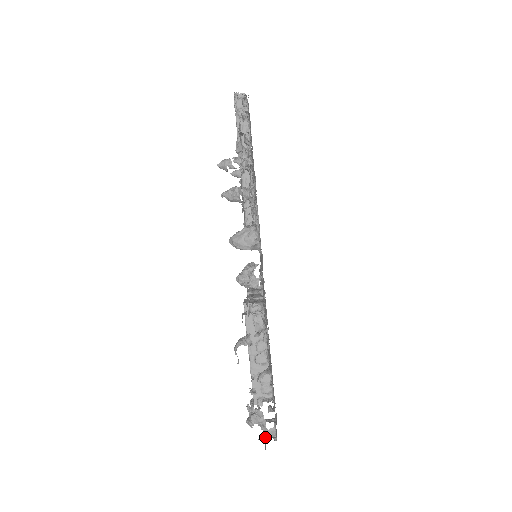
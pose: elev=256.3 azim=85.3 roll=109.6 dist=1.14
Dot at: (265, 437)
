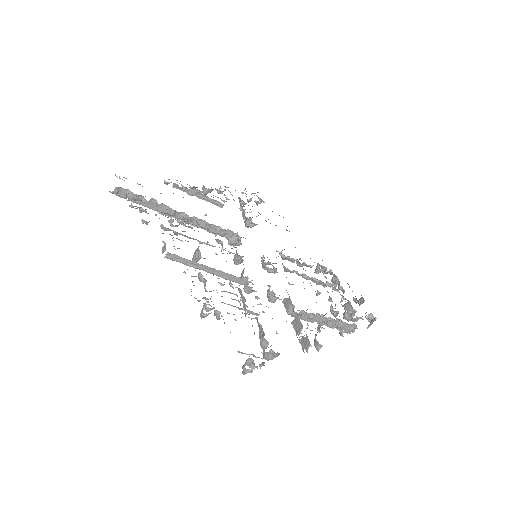
Dot at: occluded
